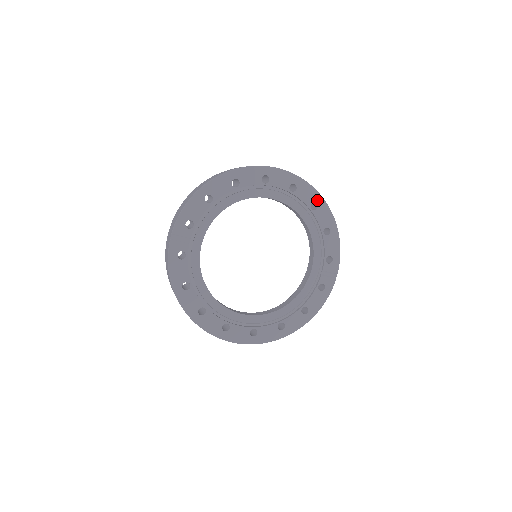
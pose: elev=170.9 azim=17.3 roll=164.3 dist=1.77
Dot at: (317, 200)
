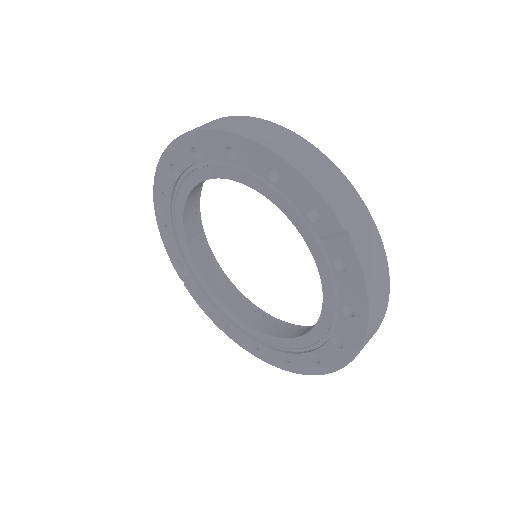
Dot at: (226, 141)
